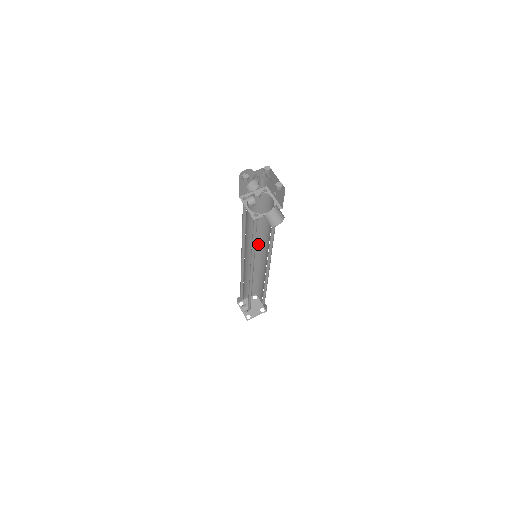
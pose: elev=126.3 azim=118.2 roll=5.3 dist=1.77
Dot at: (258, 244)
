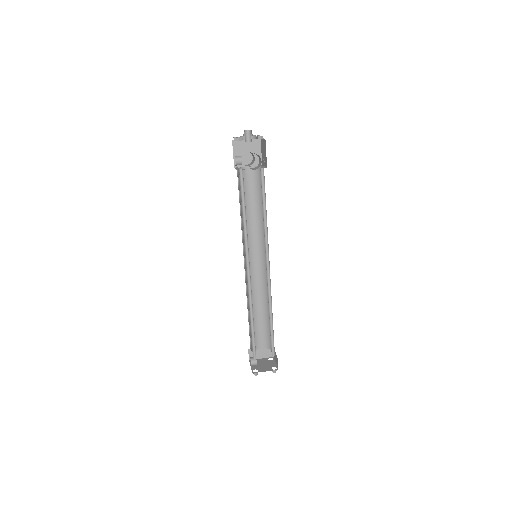
Dot at: (261, 249)
